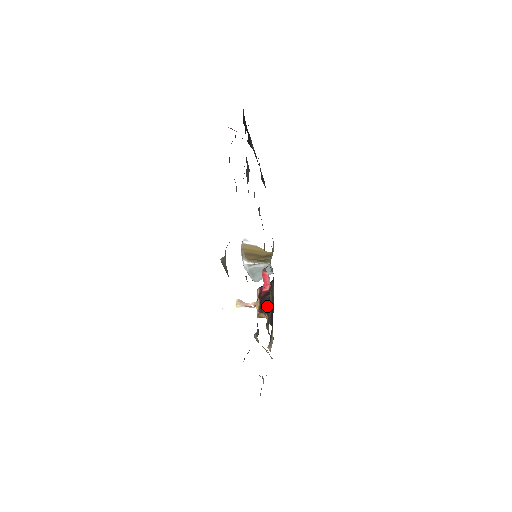
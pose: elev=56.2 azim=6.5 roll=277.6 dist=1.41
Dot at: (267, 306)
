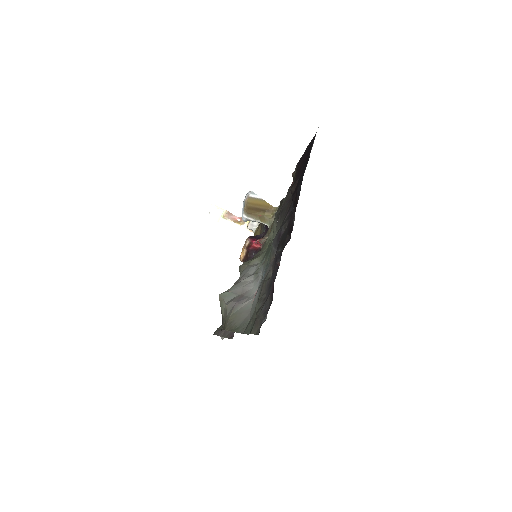
Dot at: occluded
